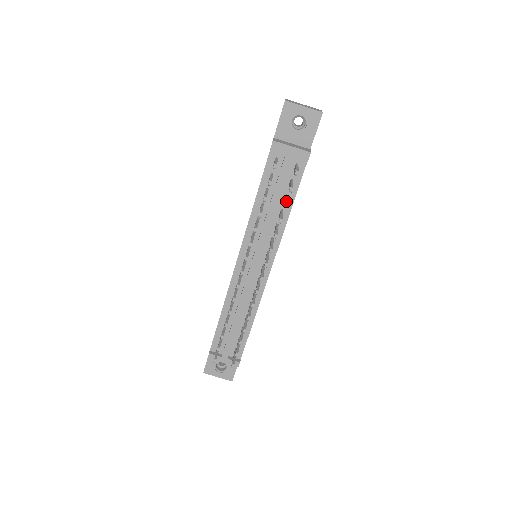
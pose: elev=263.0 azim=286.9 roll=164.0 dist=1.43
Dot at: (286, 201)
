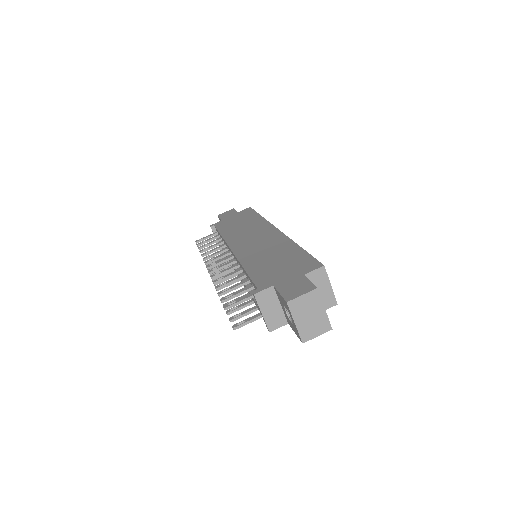
Dot at: (234, 311)
